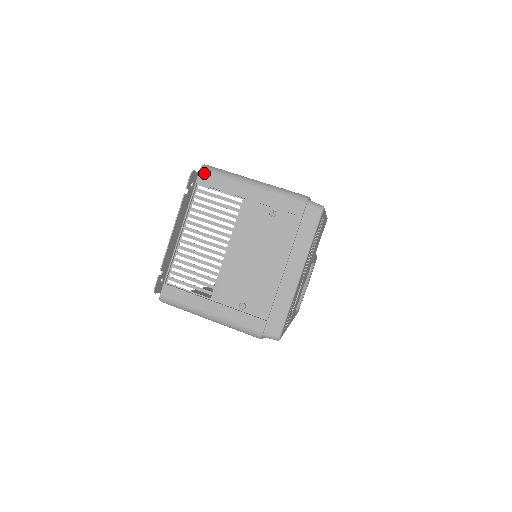
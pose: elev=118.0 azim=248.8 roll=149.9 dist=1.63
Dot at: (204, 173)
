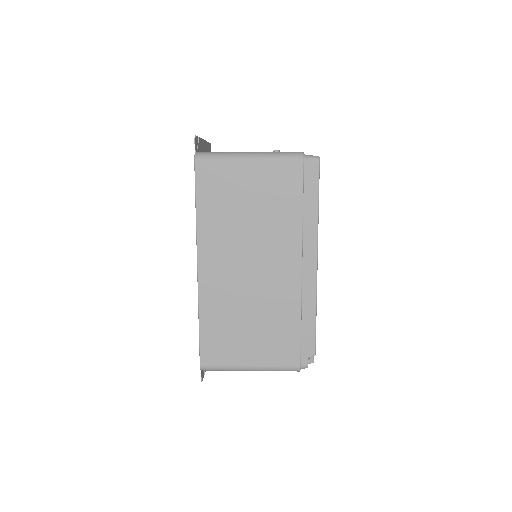
Dot at: occluded
